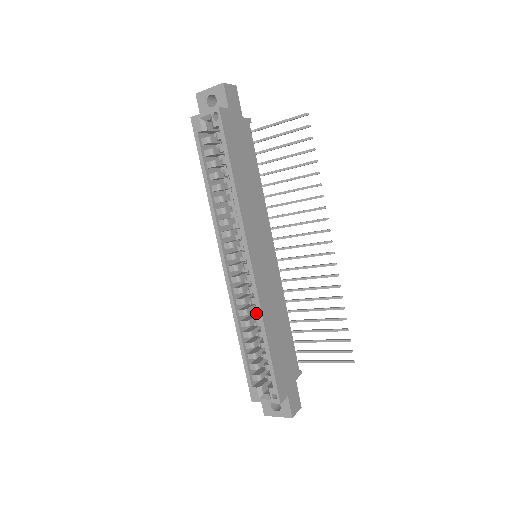
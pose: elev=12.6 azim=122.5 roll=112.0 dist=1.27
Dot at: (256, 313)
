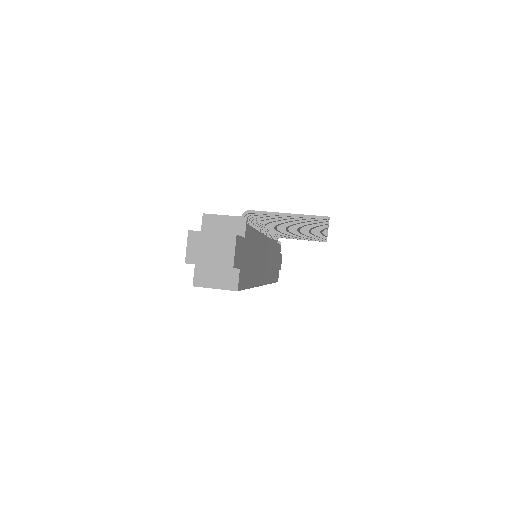
Dot at: occluded
